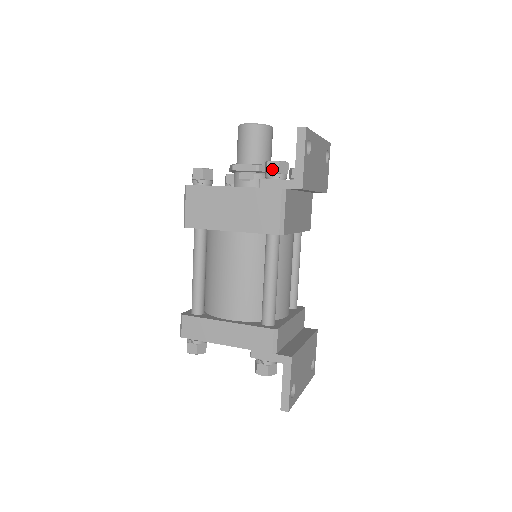
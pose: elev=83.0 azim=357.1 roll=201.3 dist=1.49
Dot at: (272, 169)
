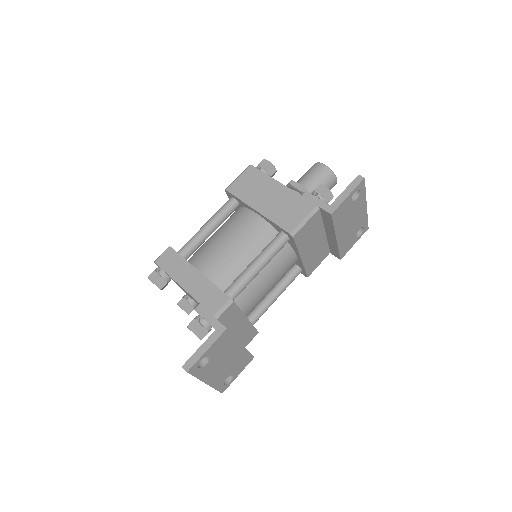
Dot at: (320, 190)
